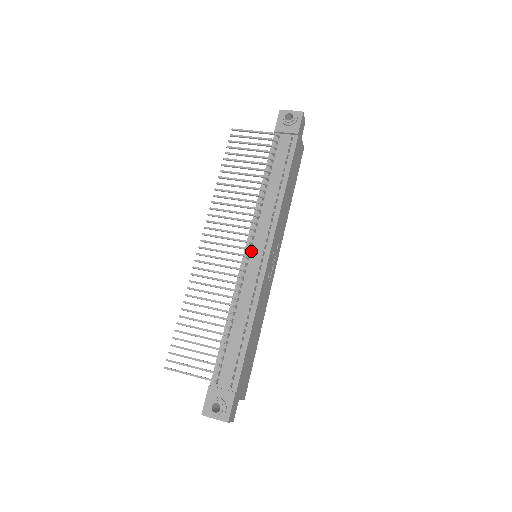
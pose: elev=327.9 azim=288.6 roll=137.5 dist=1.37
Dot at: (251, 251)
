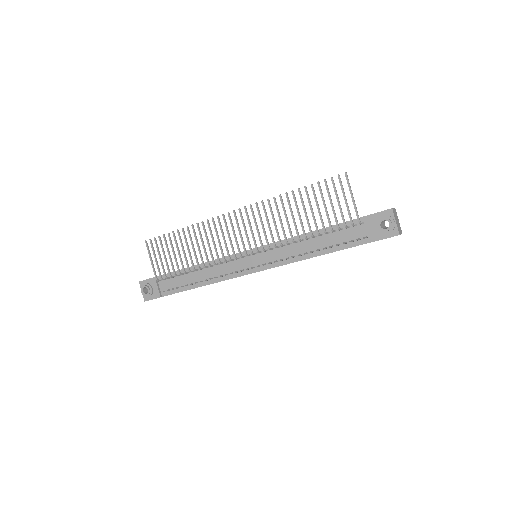
Dot at: (250, 256)
